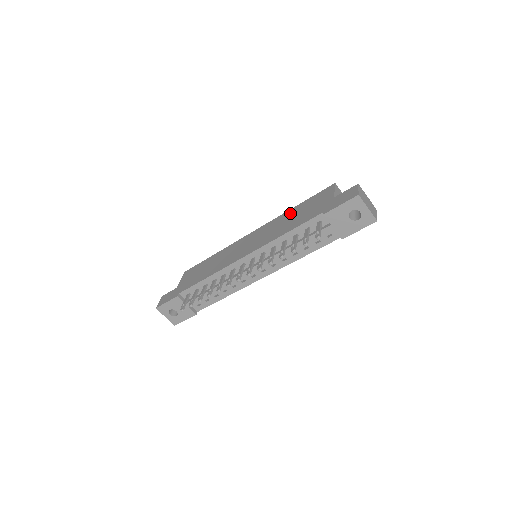
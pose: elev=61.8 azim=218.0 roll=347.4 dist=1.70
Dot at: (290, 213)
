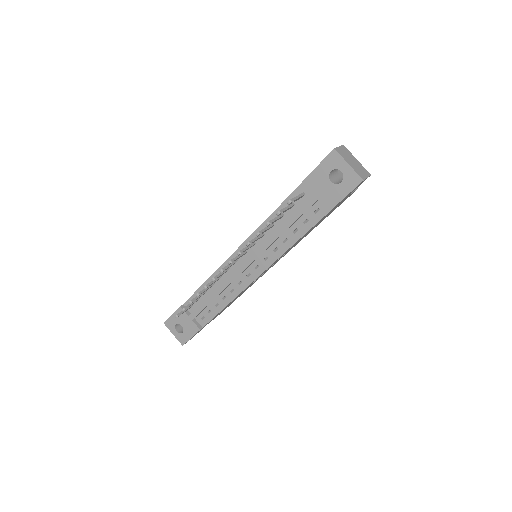
Dot at: occluded
